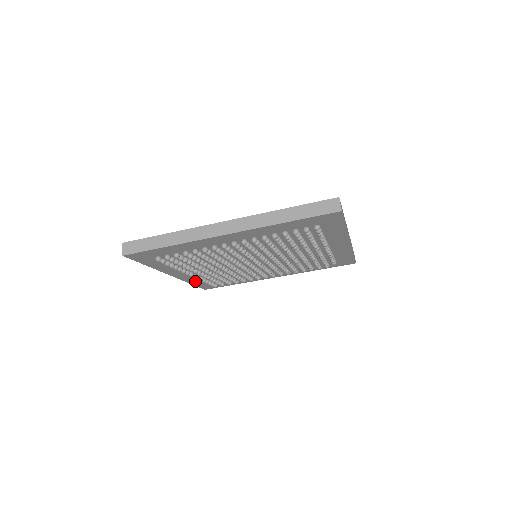
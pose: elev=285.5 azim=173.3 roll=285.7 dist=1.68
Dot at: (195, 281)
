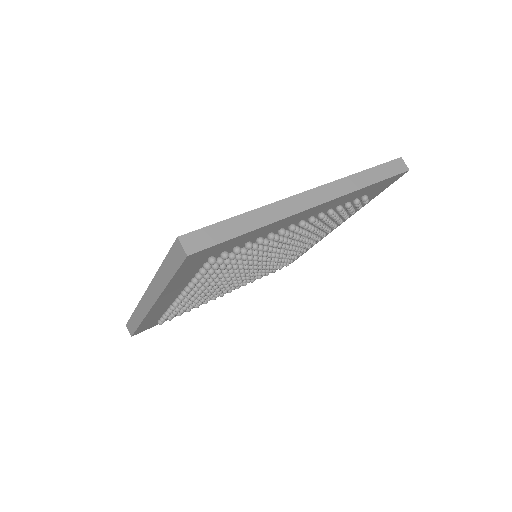
Dot at: occluded
